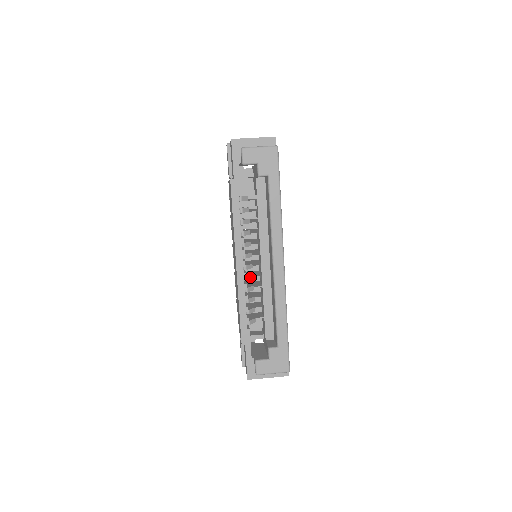
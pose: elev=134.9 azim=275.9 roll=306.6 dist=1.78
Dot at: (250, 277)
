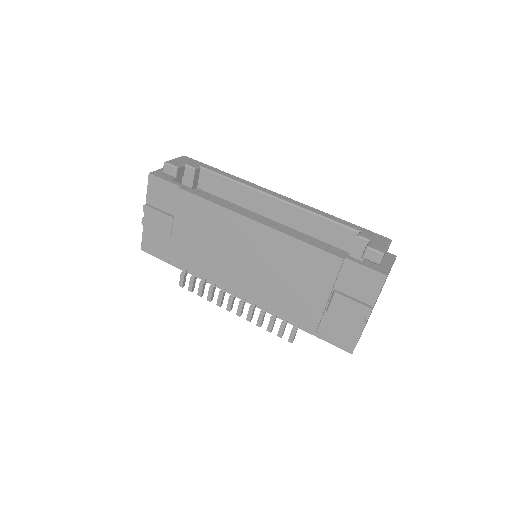
Dot at: occluded
